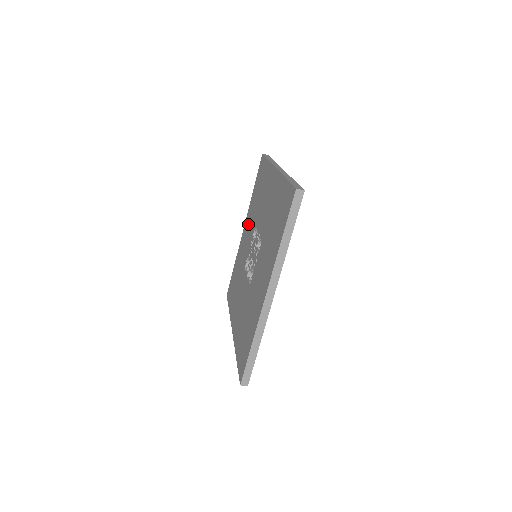
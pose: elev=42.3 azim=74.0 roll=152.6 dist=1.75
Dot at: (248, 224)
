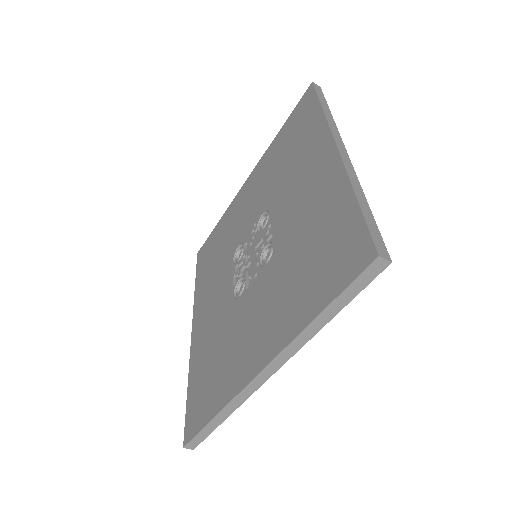
Dot at: (256, 184)
